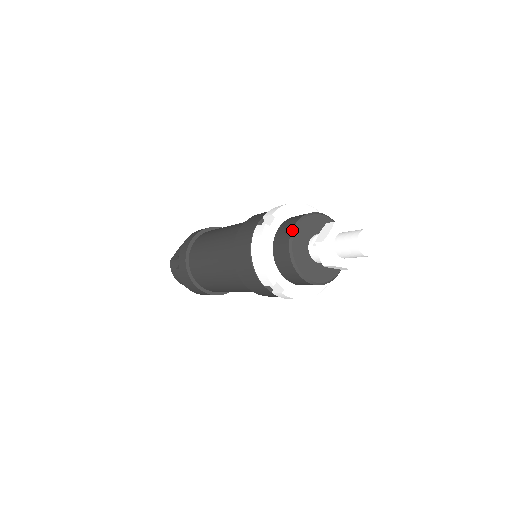
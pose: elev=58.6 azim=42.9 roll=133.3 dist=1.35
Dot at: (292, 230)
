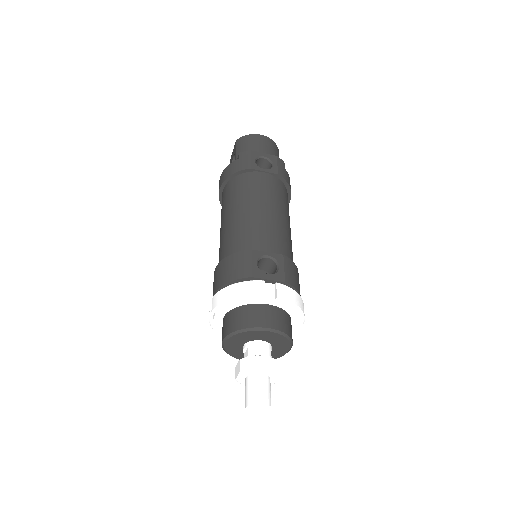
Dot at: (222, 344)
